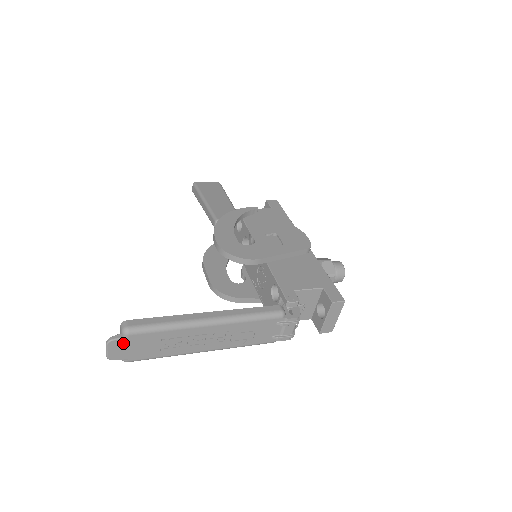
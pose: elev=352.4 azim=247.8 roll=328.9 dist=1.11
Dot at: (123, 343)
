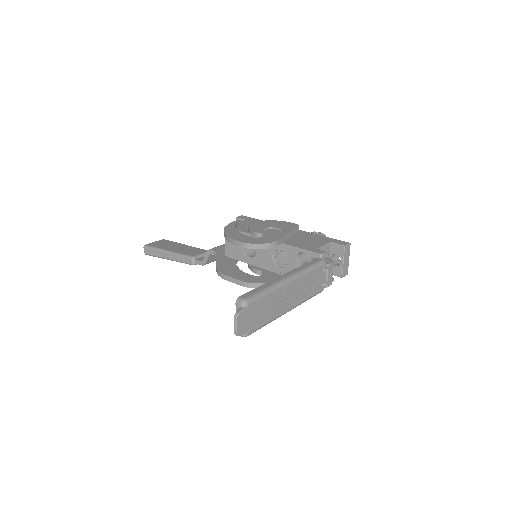
Dot at: (245, 315)
